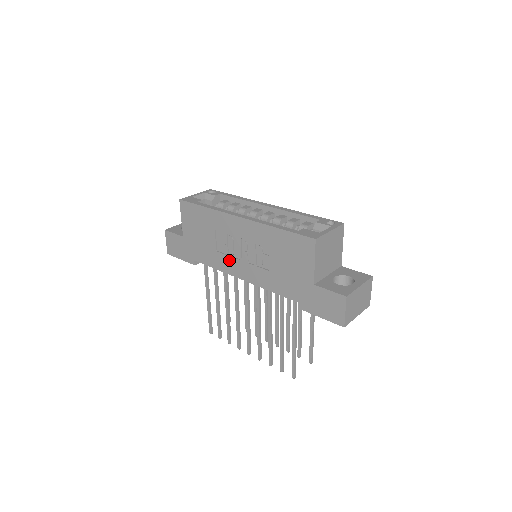
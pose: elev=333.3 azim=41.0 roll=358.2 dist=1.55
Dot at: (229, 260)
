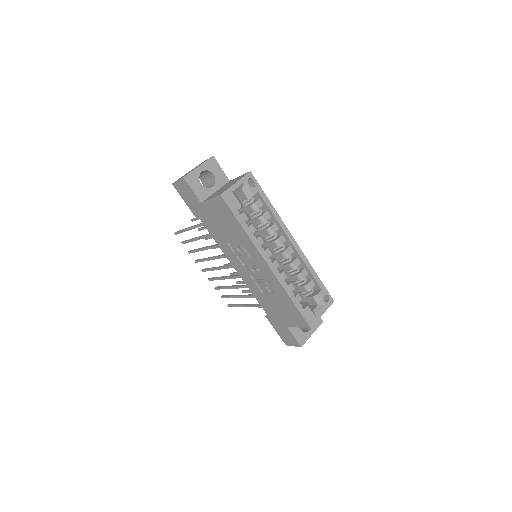
Dot at: (234, 257)
